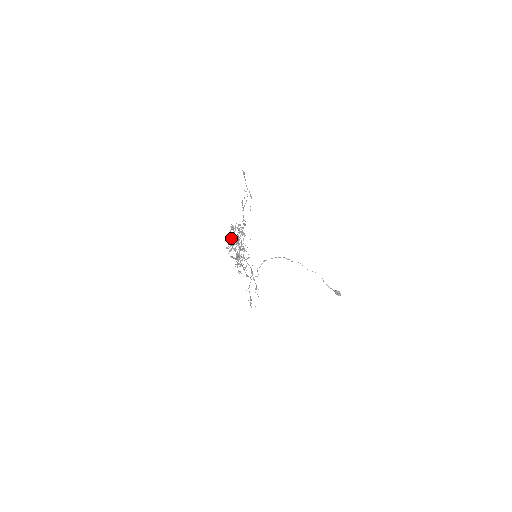
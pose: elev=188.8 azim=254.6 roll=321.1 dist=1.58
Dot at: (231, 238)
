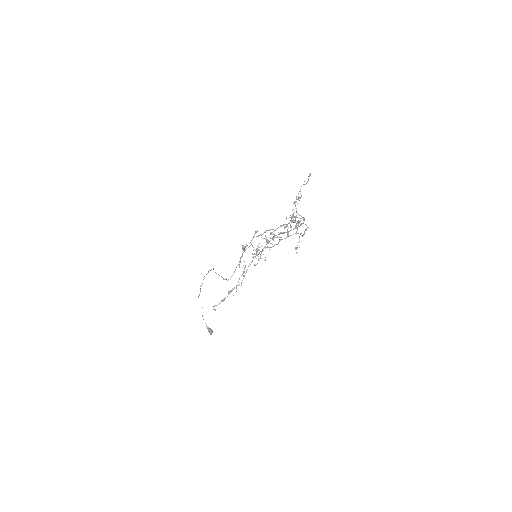
Dot at: (282, 225)
